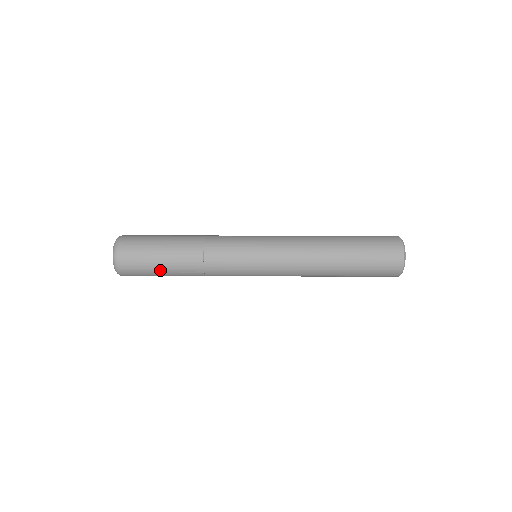
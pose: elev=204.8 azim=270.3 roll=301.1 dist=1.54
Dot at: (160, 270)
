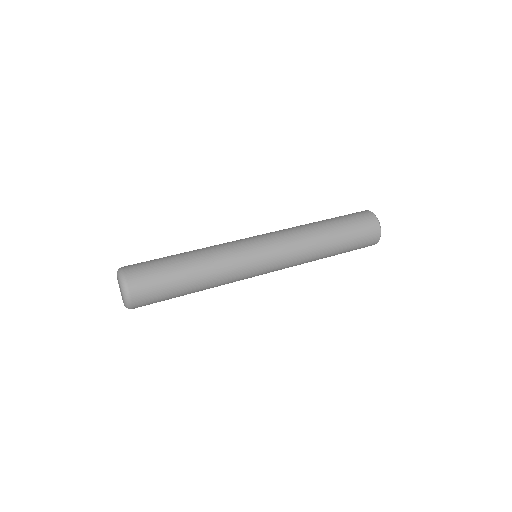
Dot at: (174, 296)
